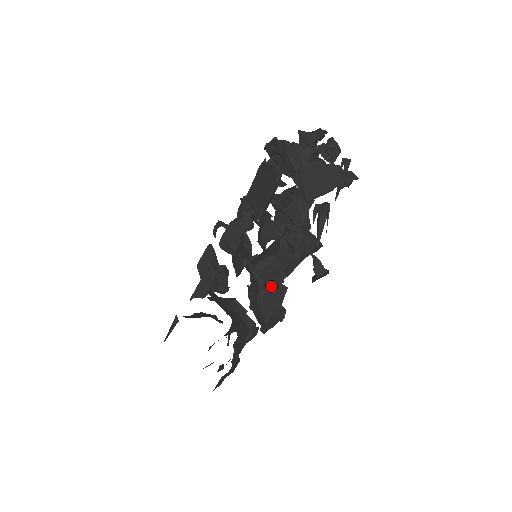
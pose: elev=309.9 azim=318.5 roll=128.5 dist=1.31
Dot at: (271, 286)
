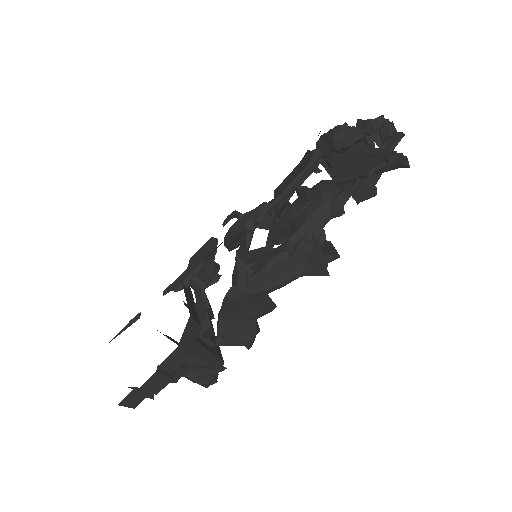
Dot at: (253, 286)
